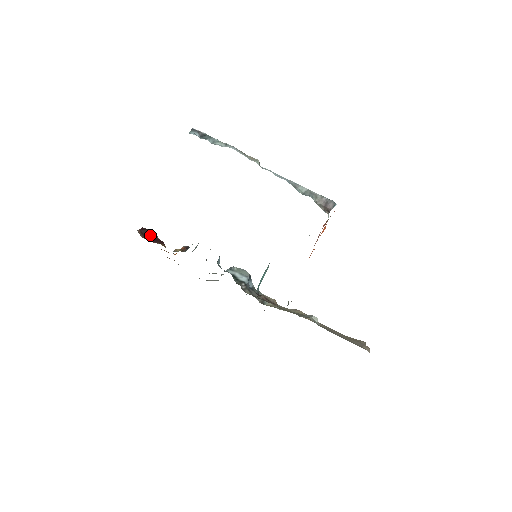
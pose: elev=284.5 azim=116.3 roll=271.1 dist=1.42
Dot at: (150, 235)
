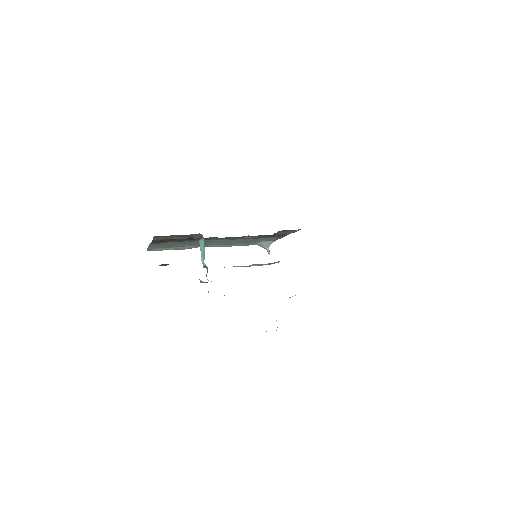
Dot at: occluded
